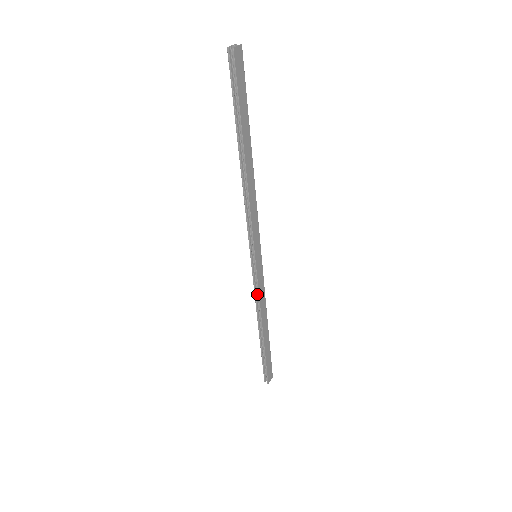
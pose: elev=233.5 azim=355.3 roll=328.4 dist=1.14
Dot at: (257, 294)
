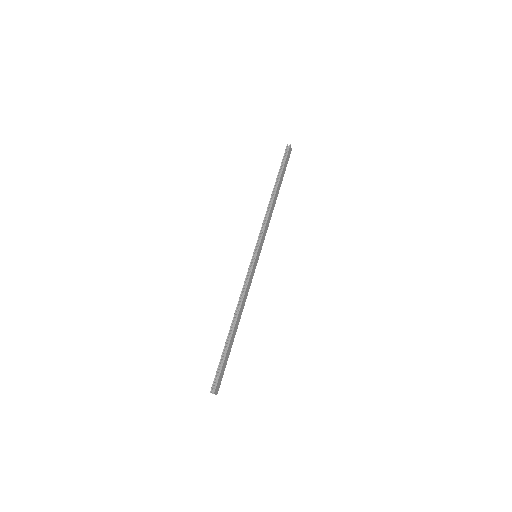
Dot at: (244, 287)
